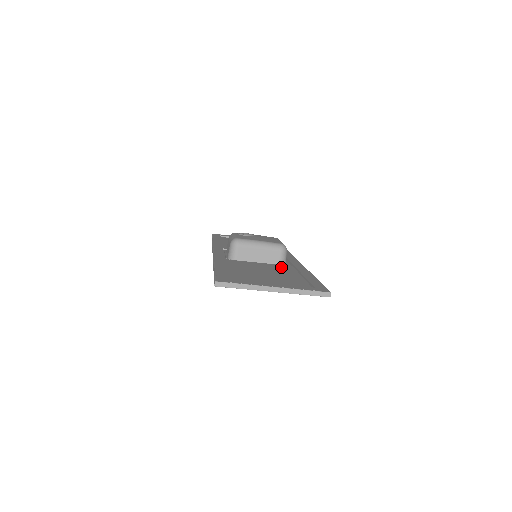
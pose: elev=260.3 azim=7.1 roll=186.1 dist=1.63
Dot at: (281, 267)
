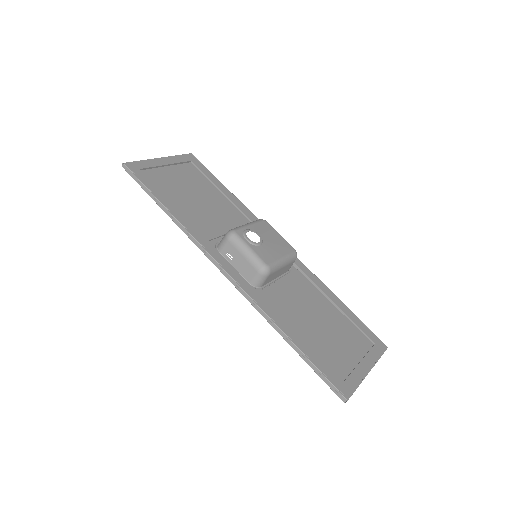
Dot at: (302, 285)
